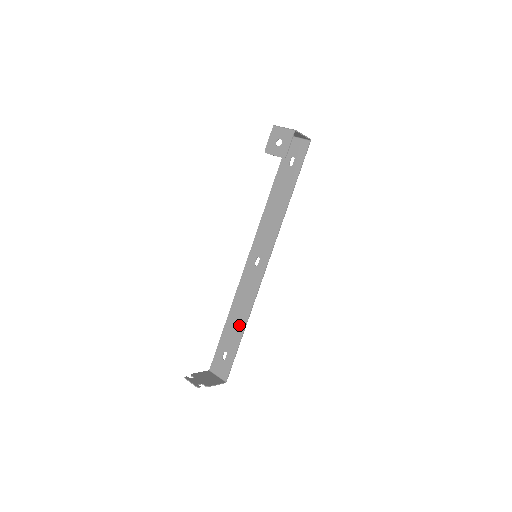
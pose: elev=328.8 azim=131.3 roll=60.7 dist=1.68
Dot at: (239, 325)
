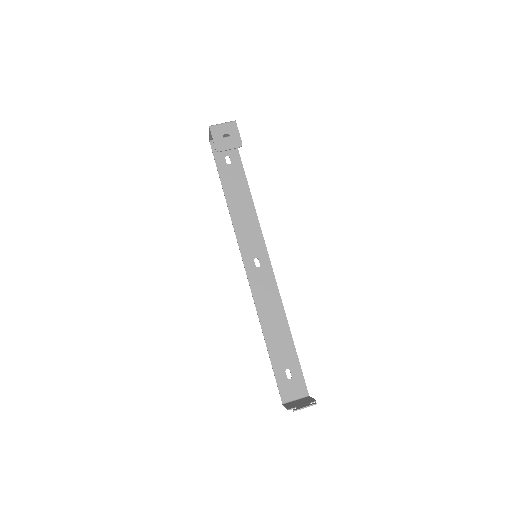
Dot at: (282, 332)
